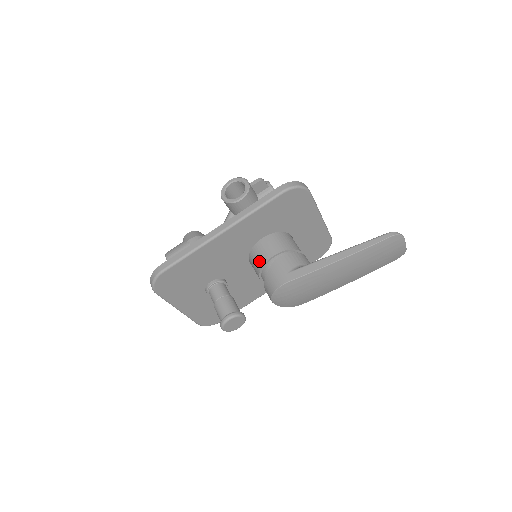
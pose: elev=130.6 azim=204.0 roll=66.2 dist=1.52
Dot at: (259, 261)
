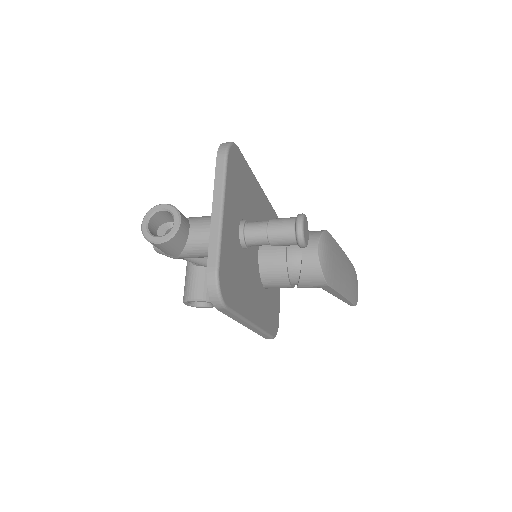
Dot at: occluded
